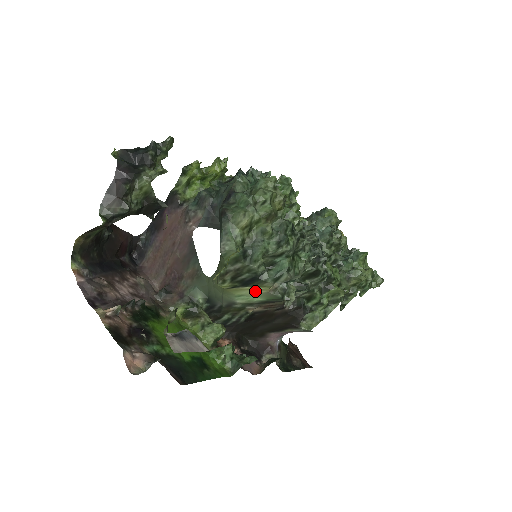
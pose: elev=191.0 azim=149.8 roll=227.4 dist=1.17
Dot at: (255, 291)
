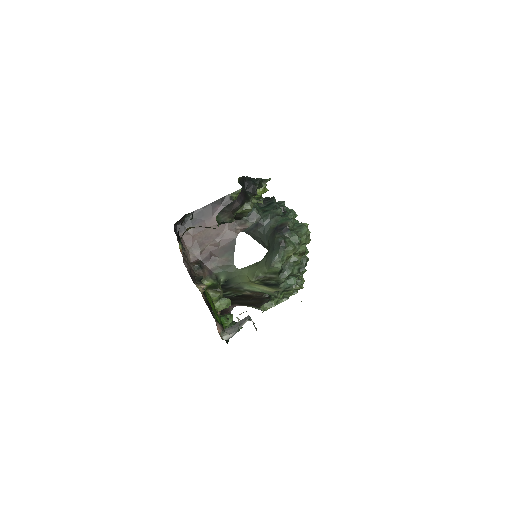
Dot at: (266, 289)
